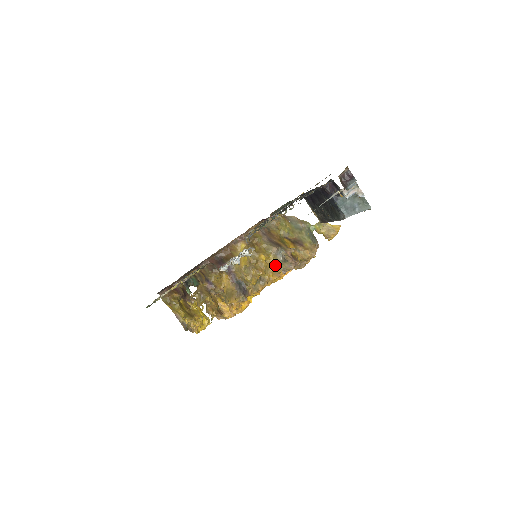
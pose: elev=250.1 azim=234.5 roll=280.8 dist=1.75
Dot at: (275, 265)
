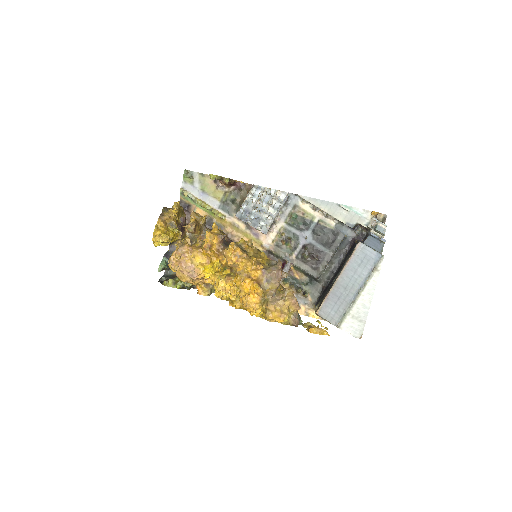
Dot at: (263, 263)
